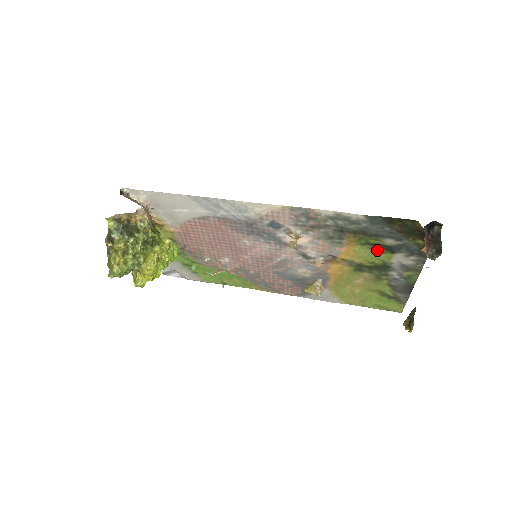
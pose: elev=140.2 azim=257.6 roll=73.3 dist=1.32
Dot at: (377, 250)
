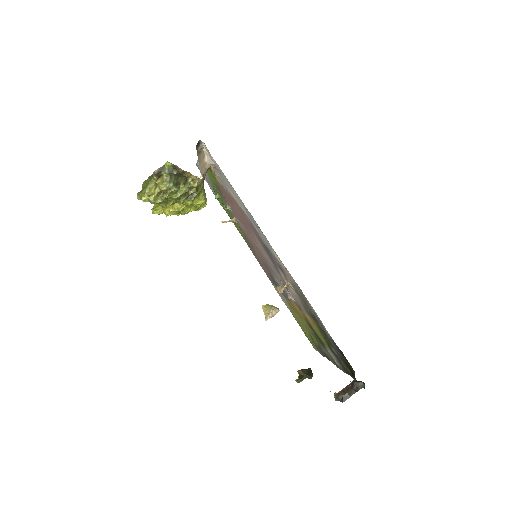
Dot at: (325, 340)
